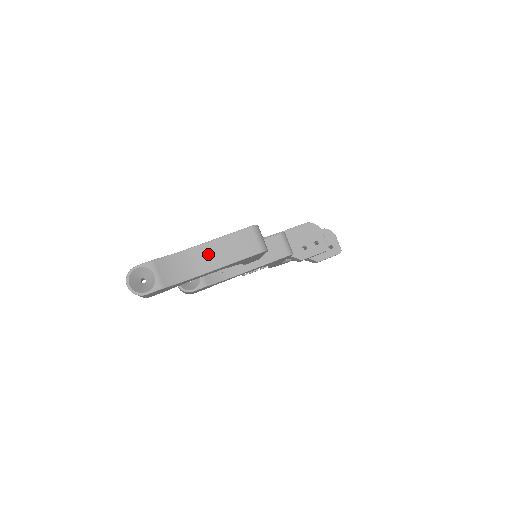
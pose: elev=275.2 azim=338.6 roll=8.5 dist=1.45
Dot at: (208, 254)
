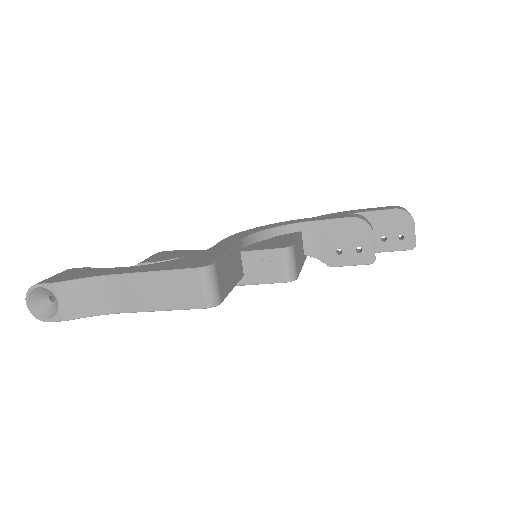
Dot at: (133, 289)
